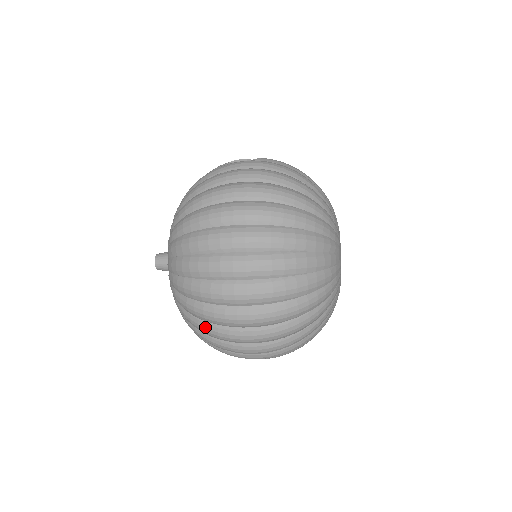
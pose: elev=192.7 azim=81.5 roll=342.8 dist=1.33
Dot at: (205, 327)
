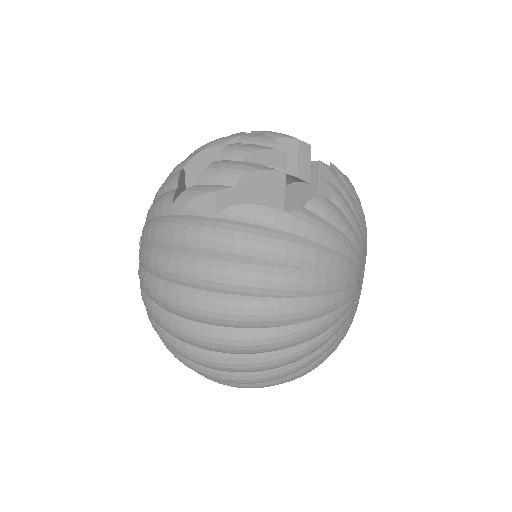
Dot at: occluded
